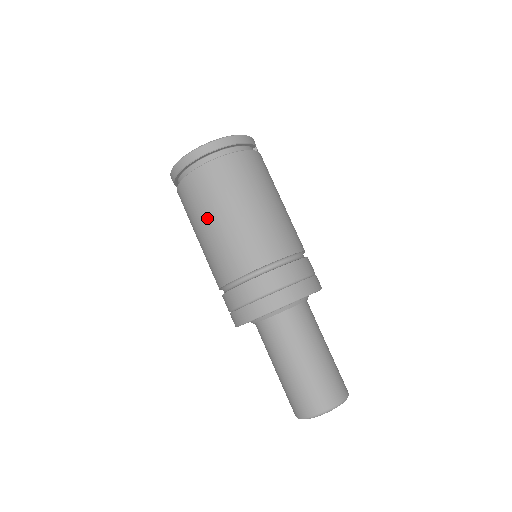
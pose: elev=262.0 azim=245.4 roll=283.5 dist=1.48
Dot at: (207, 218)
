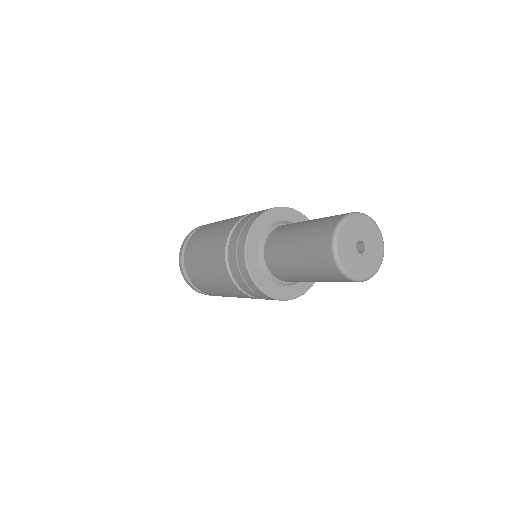
Dot at: (204, 236)
